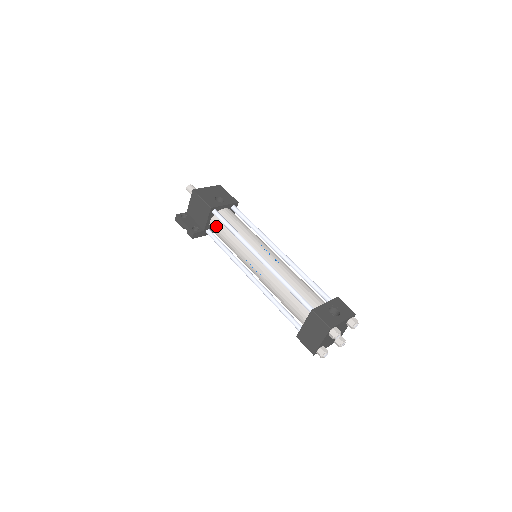
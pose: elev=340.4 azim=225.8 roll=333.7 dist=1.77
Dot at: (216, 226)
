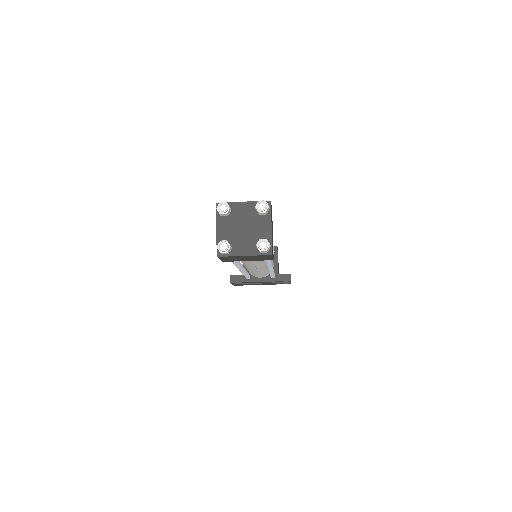
Dot at: occluded
